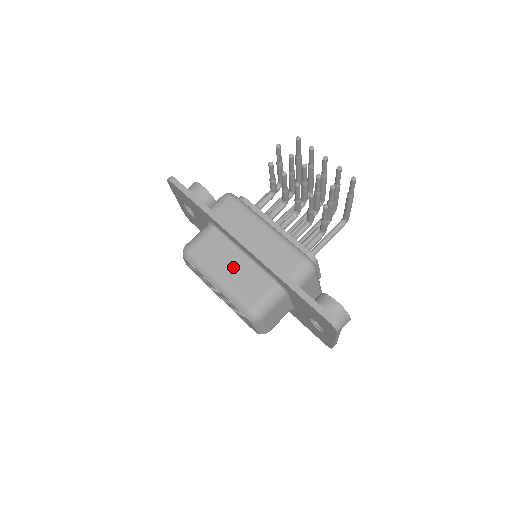
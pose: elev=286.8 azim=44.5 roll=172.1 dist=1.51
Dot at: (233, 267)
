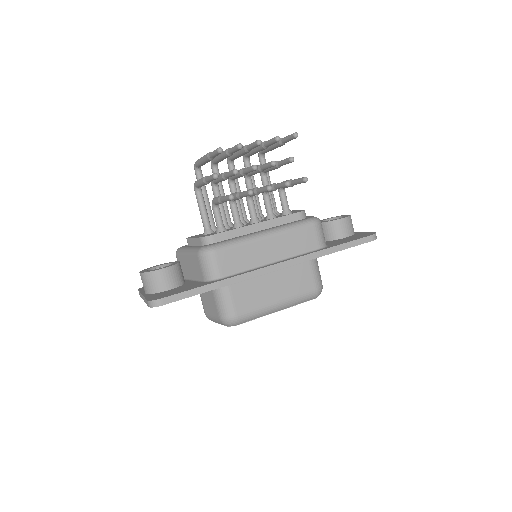
Dot at: (276, 287)
